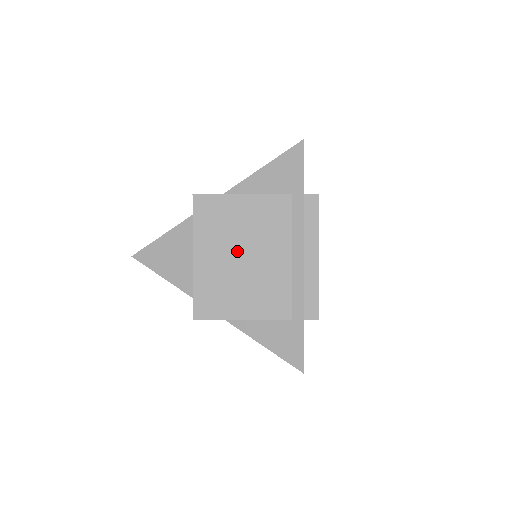
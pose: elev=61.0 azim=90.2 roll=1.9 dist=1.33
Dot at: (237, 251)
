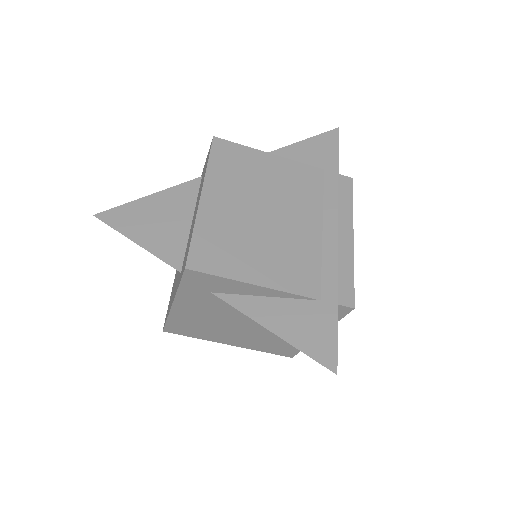
Dot at: (258, 205)
